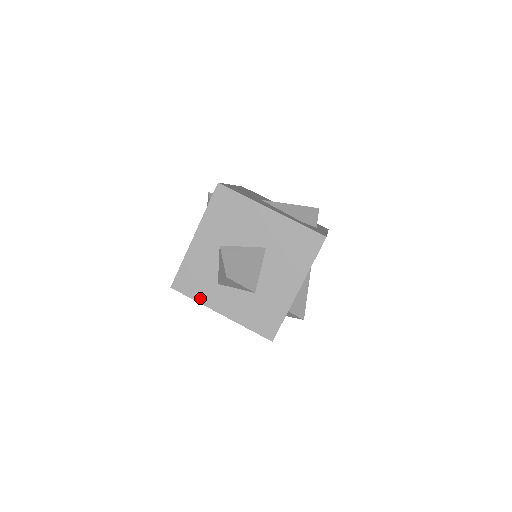
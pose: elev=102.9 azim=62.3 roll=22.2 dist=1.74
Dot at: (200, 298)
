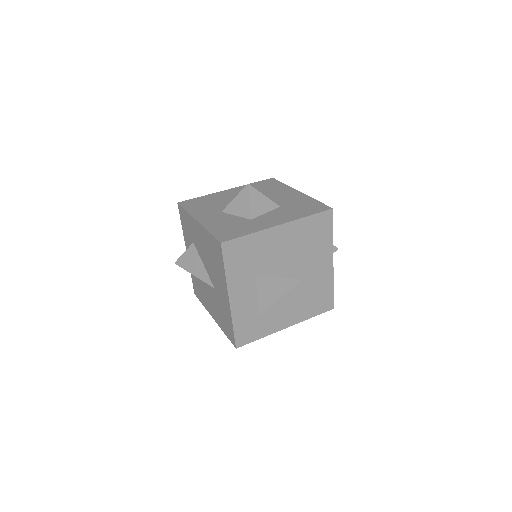
Dot at: (252, 231)
